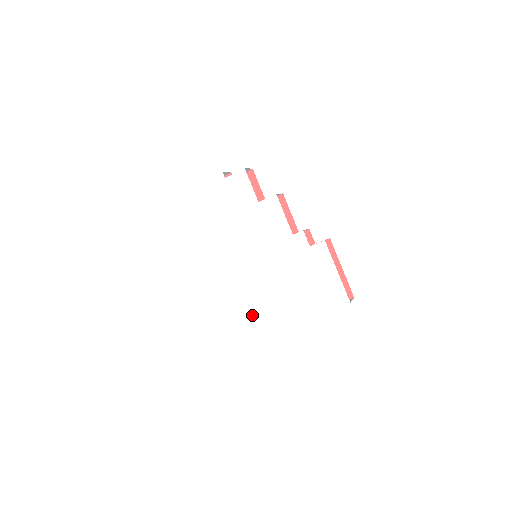
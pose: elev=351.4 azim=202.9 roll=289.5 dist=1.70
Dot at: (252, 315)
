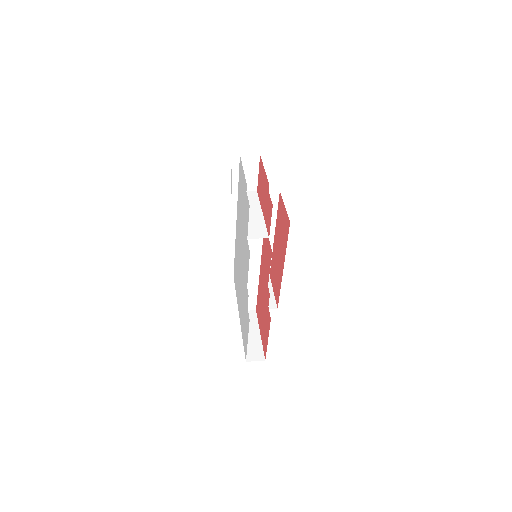
Dot at: (236, 281)
